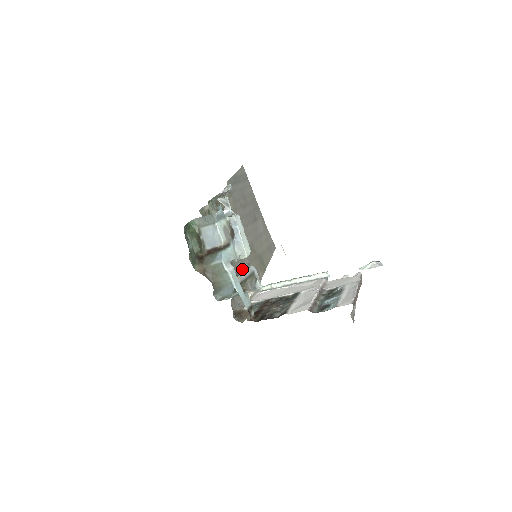
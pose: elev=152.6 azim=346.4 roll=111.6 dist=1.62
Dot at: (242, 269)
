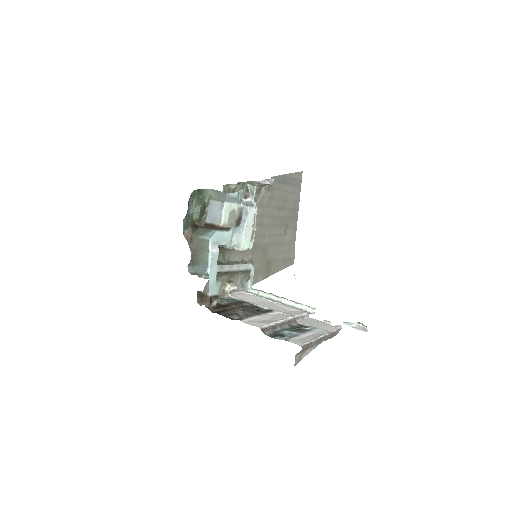
Dot at: (239, 261)
